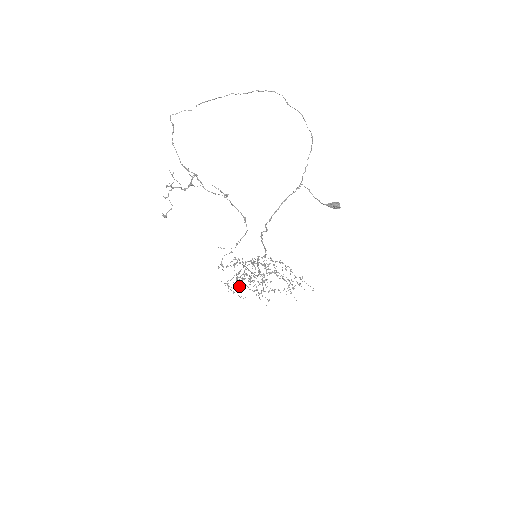
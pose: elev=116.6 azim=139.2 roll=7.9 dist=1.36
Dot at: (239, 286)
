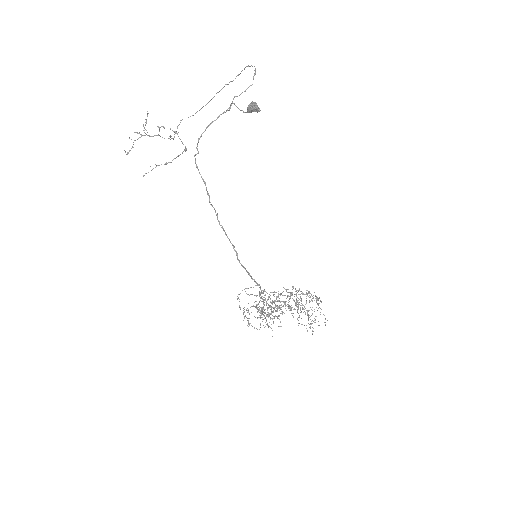
Dot at: occluded
